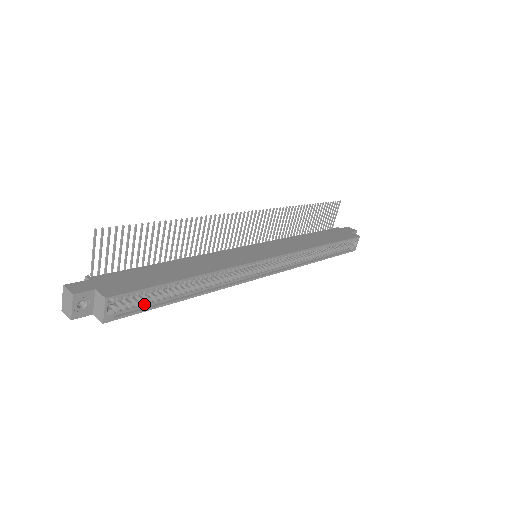
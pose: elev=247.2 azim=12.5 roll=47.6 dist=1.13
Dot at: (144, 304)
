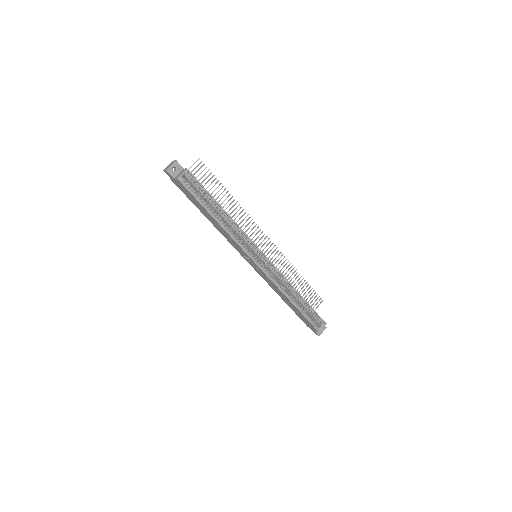
Dot at: (196, 194)
